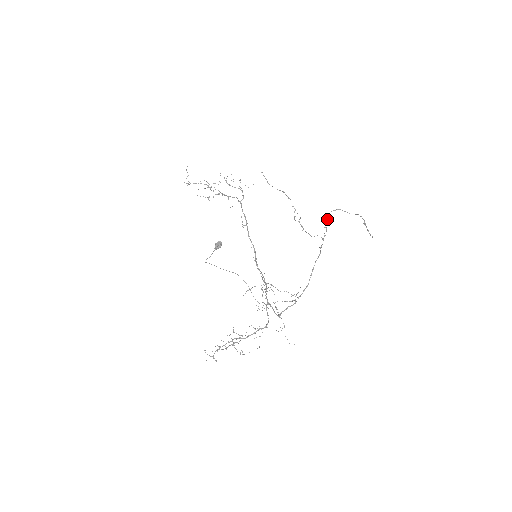
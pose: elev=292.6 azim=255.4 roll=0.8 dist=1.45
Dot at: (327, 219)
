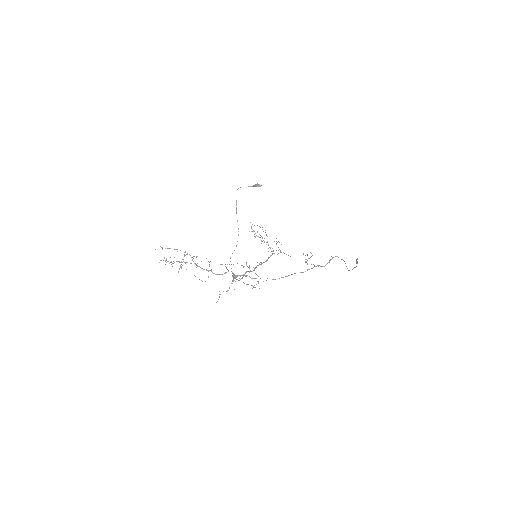
Dot at: (330, 260)
